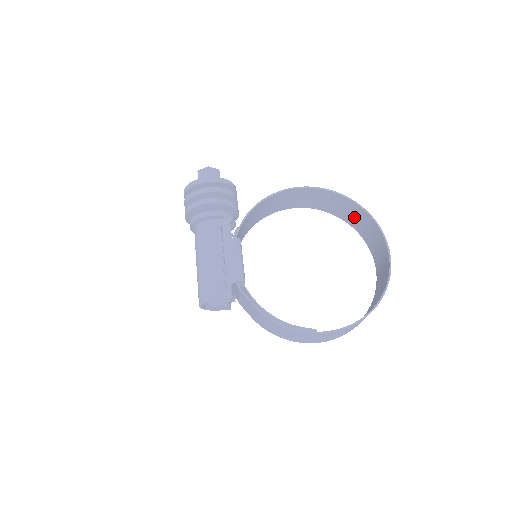
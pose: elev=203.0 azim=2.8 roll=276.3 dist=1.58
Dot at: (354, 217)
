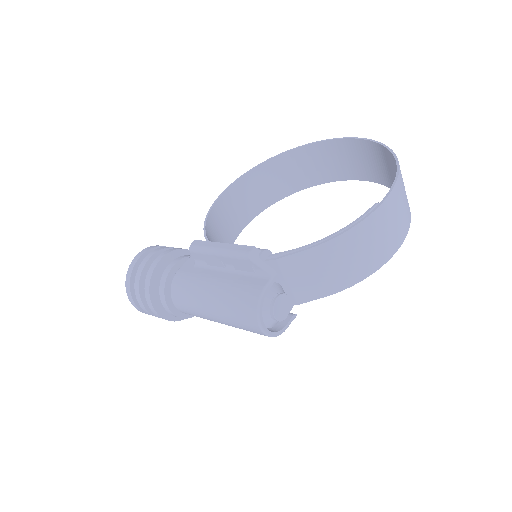
Dot at: (291, 175)
